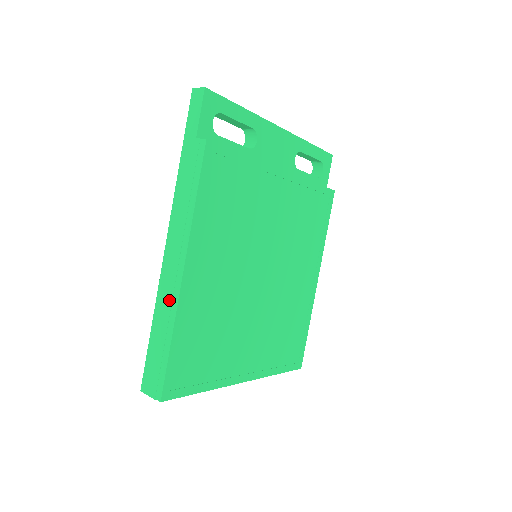
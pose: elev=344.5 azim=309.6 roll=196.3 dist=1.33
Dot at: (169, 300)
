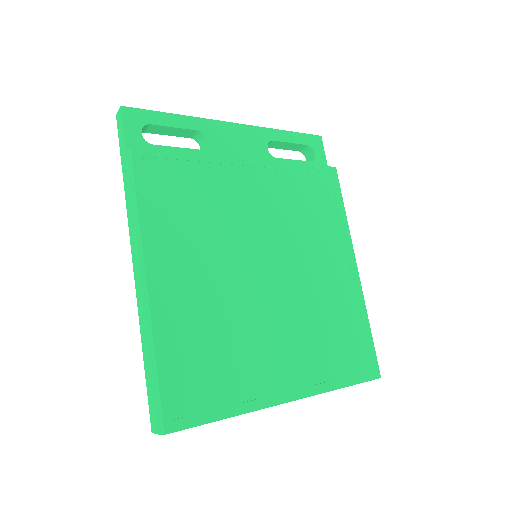
Dot at: (145, 317)
